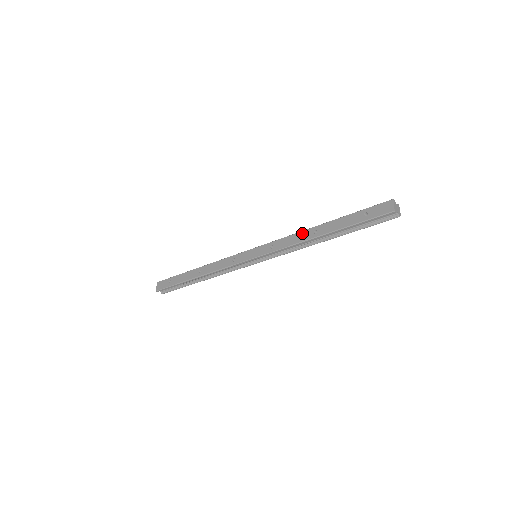
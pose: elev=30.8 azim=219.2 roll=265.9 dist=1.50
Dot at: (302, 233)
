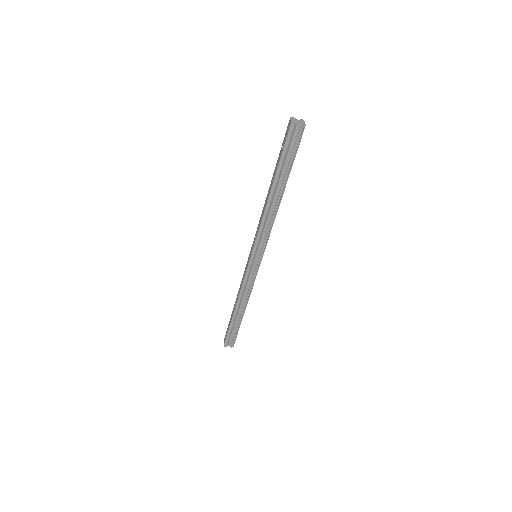
Dot at: (264, 206)
